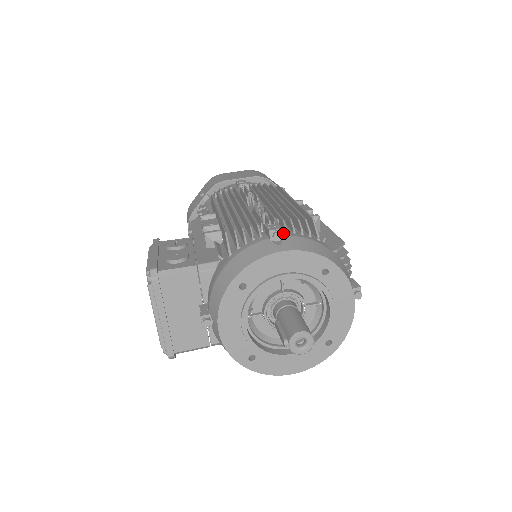
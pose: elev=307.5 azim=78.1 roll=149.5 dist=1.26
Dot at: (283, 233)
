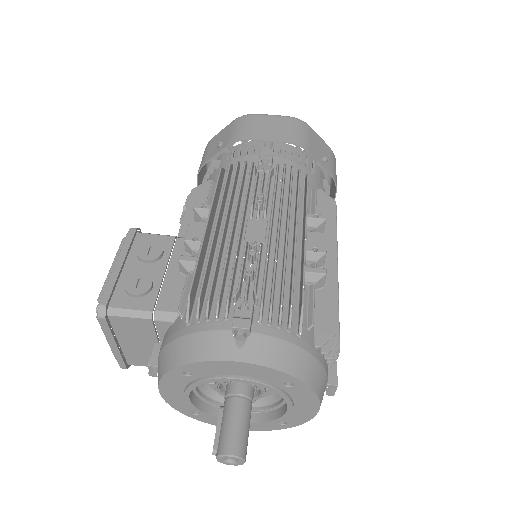
Dot at: (254, 323)
